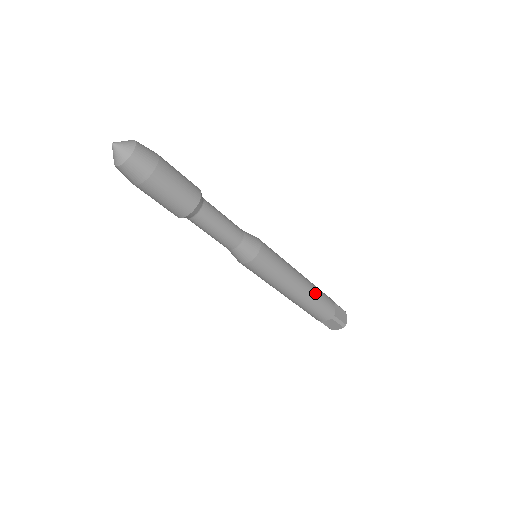
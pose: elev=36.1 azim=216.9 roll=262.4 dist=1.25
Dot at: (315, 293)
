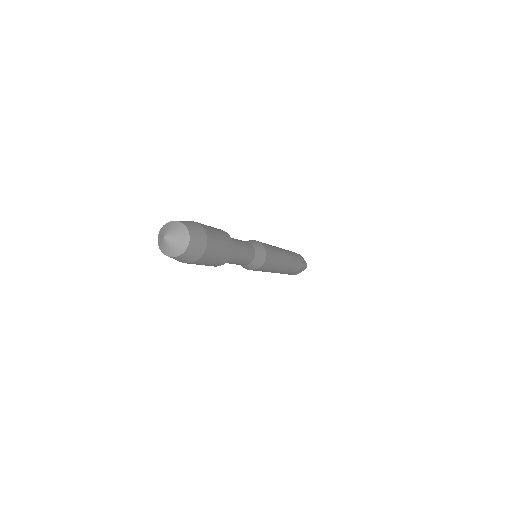
Dot at: (292, 256)
